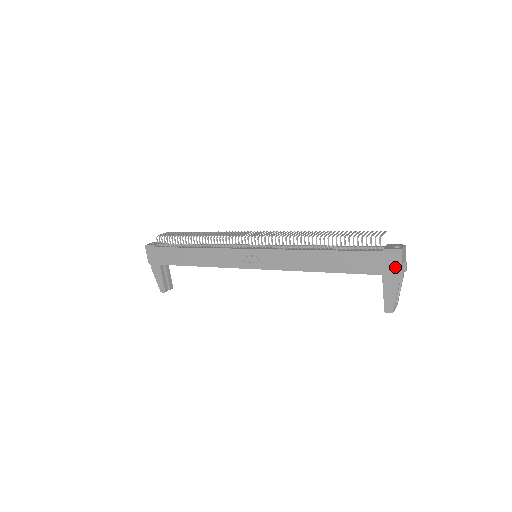
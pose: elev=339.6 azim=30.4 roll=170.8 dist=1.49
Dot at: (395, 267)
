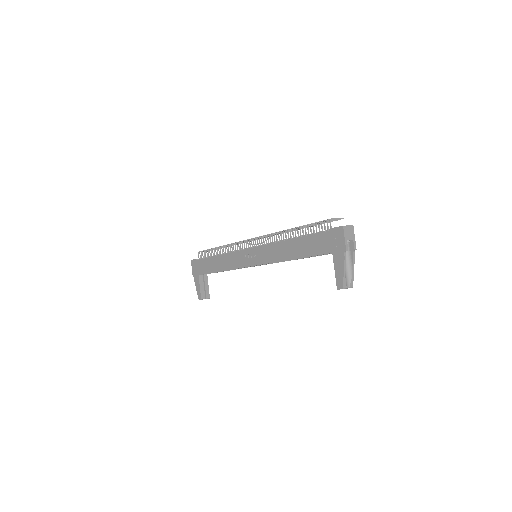
Dot at: (340, 243)
